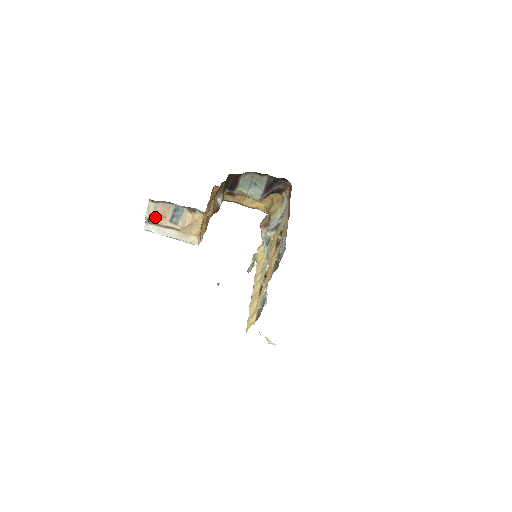
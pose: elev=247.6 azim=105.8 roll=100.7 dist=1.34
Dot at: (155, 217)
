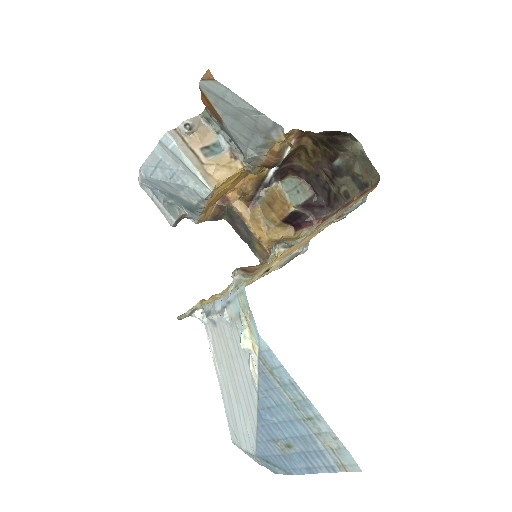
Dot at: (194, 129)
